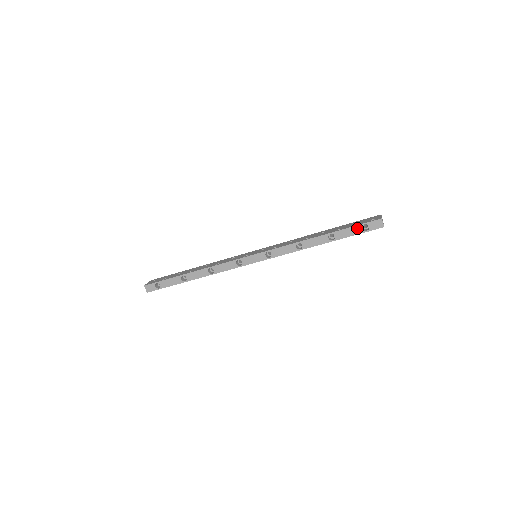
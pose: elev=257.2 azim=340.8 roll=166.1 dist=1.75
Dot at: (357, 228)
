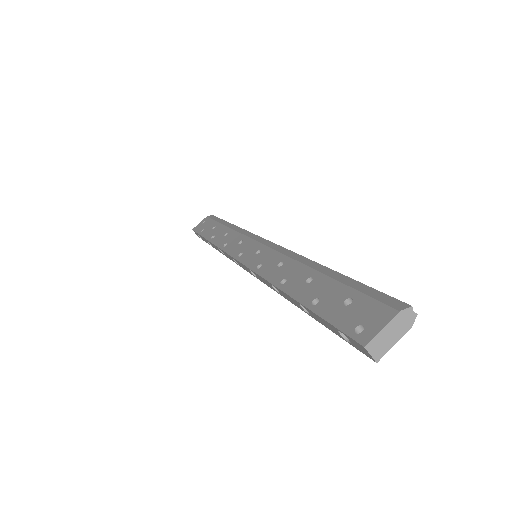
Dot at: (332, 327)
